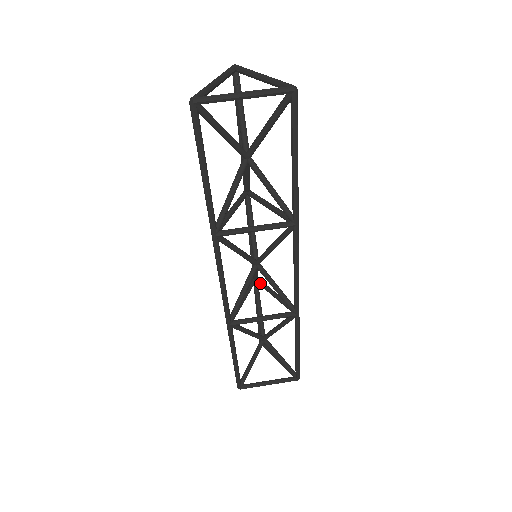
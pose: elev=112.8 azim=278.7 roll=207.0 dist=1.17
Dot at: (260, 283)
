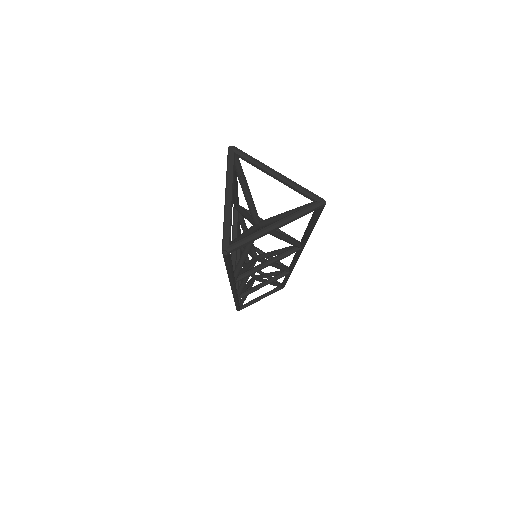
Dot at: occluded
